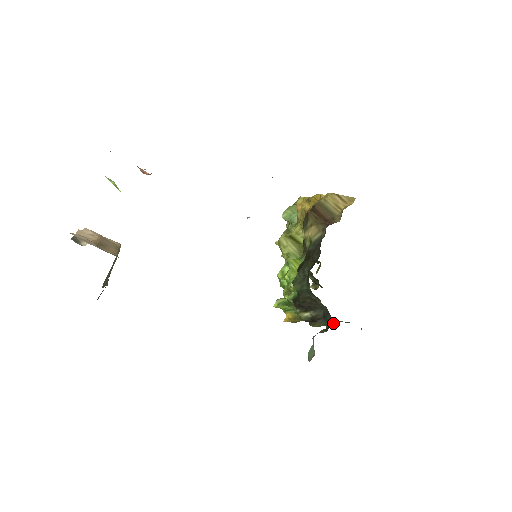
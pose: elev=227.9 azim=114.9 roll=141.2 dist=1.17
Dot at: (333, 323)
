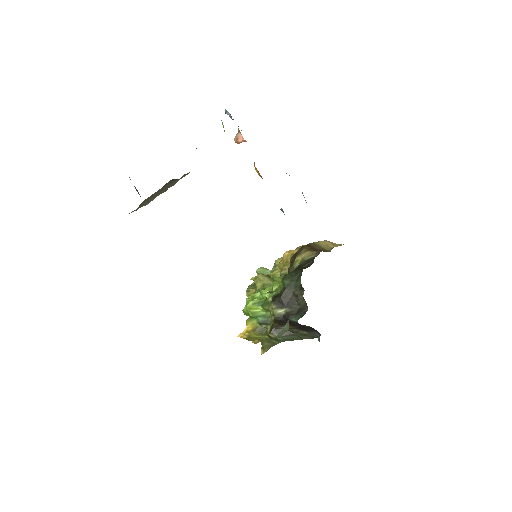
Dot at: (291, 337)
